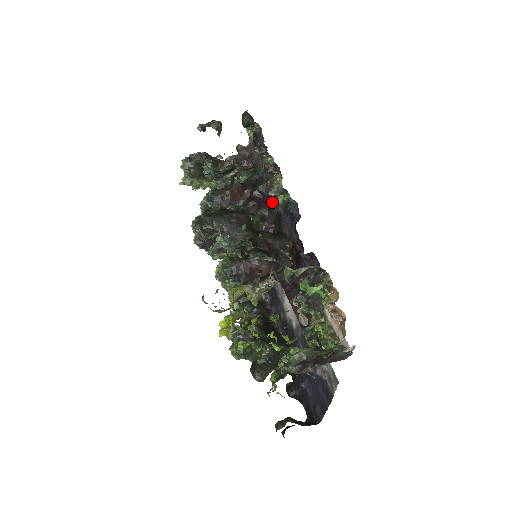
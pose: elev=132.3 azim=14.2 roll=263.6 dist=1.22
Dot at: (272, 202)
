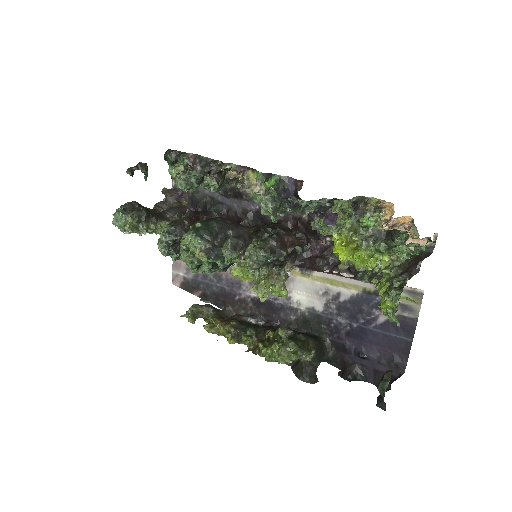
Dot at: (241, 209)
